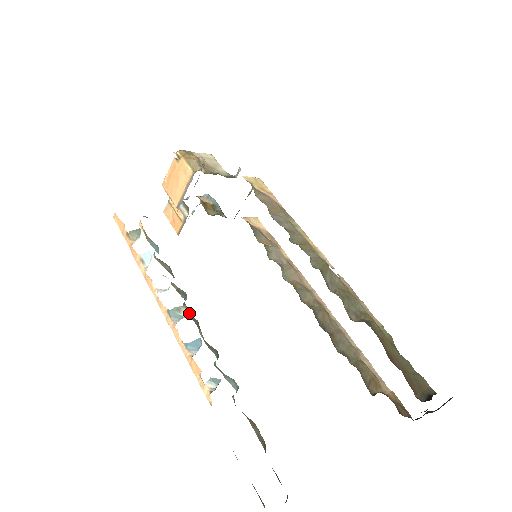
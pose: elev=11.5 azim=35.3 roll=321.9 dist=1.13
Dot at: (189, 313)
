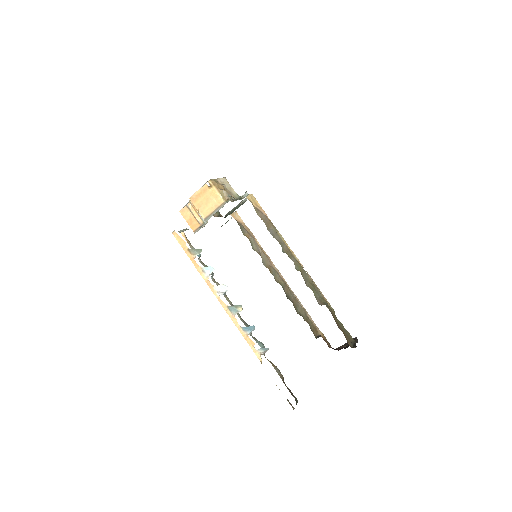
Dot at: (228, 301)
